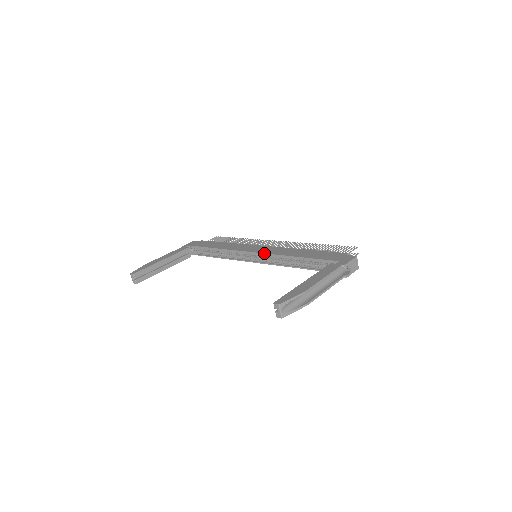
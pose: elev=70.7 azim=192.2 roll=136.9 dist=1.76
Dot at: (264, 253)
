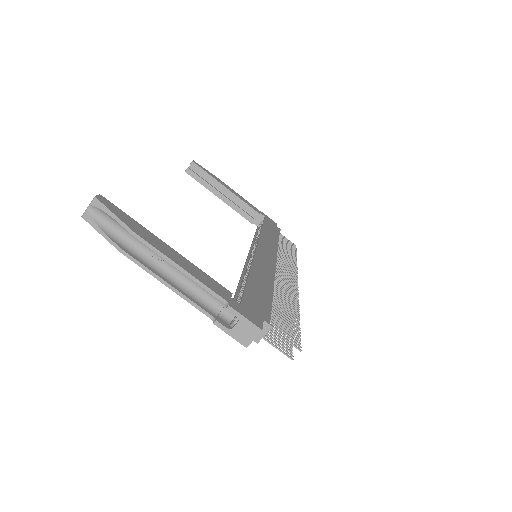
Dot at: (255, 252)
